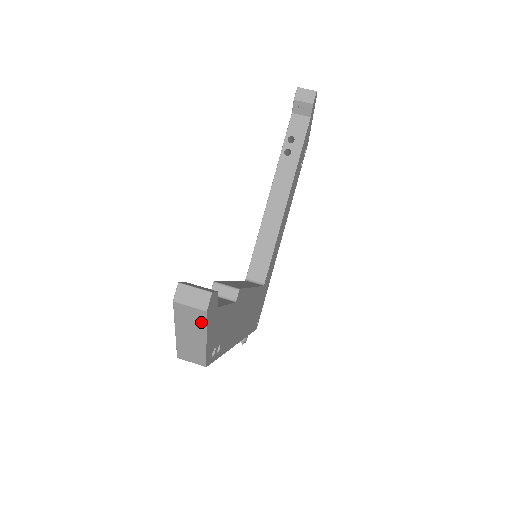
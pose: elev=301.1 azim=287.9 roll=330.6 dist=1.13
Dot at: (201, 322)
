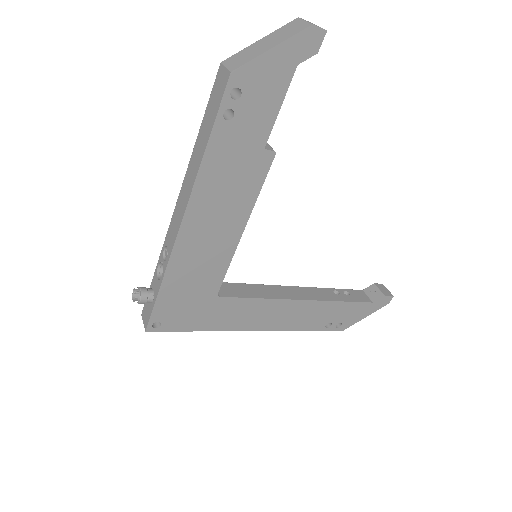
Dot at: (294, 32)
